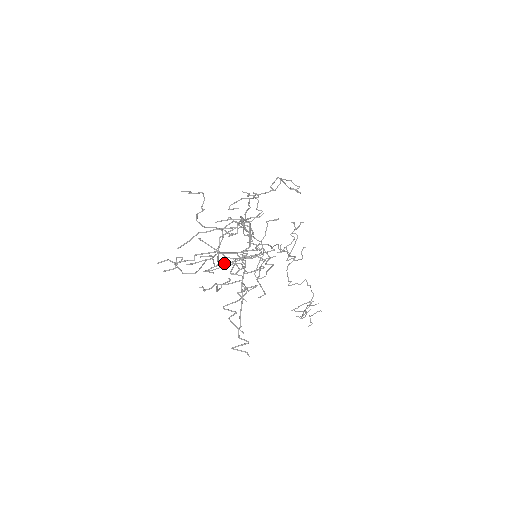
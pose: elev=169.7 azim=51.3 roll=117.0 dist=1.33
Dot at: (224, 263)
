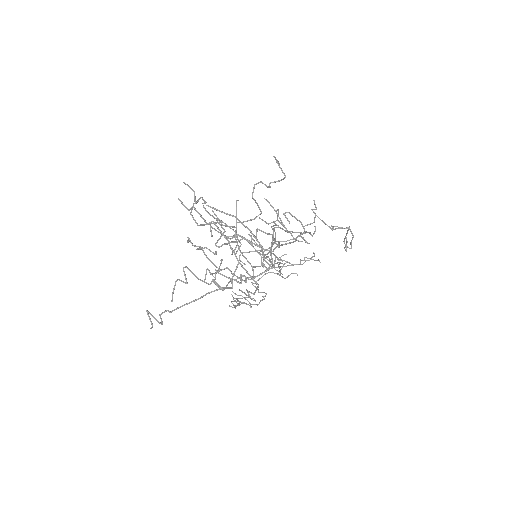
Dot at: (228, 238)
